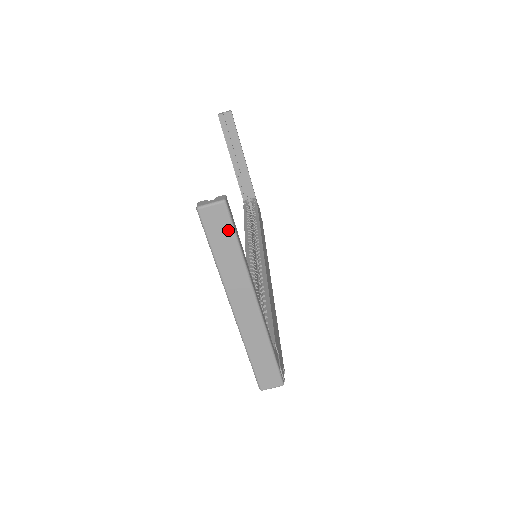
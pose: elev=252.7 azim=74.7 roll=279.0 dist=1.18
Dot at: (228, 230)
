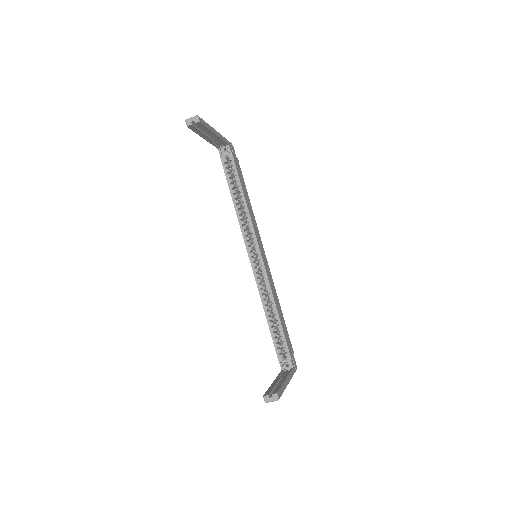
Dot at: occluded
